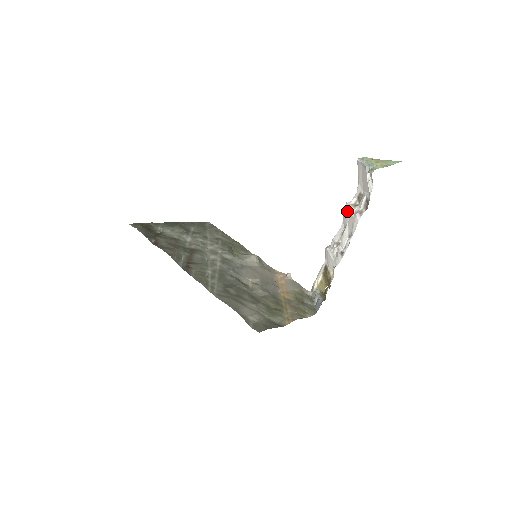
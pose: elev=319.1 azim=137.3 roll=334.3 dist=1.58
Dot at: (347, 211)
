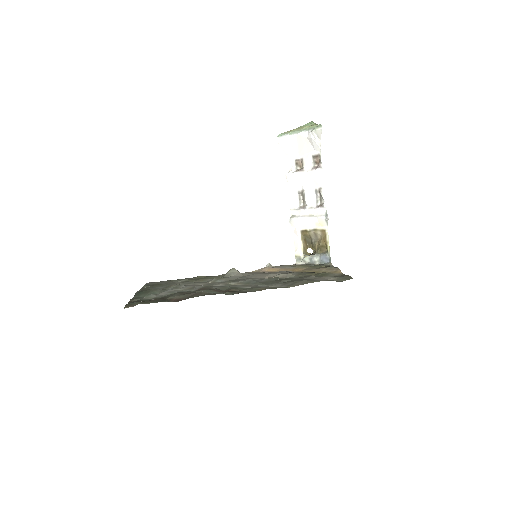
Dot at: (295, 179)
